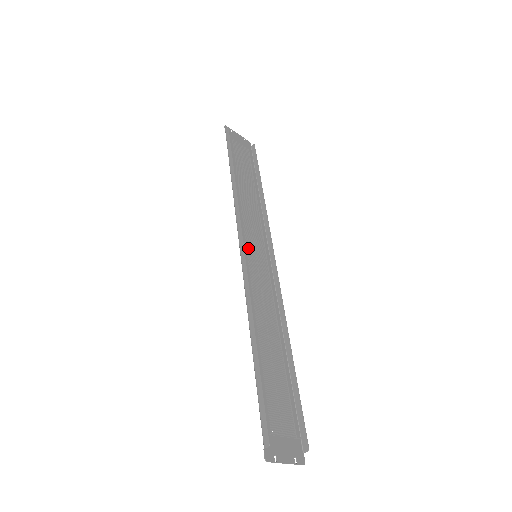
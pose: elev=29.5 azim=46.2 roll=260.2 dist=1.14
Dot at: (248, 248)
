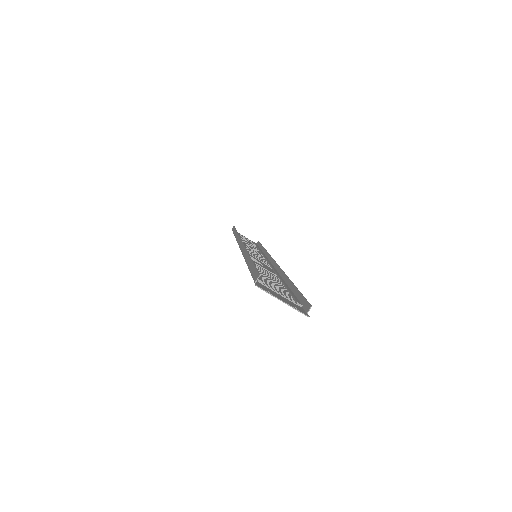
Dot at: (248, 250)
